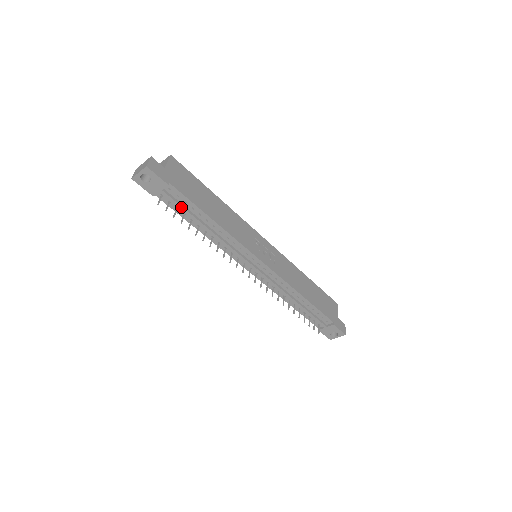
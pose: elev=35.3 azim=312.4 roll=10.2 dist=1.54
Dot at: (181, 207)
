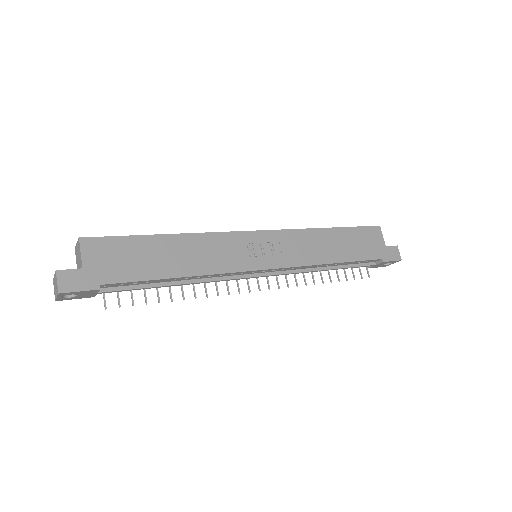
Dot at: (134, 289)
